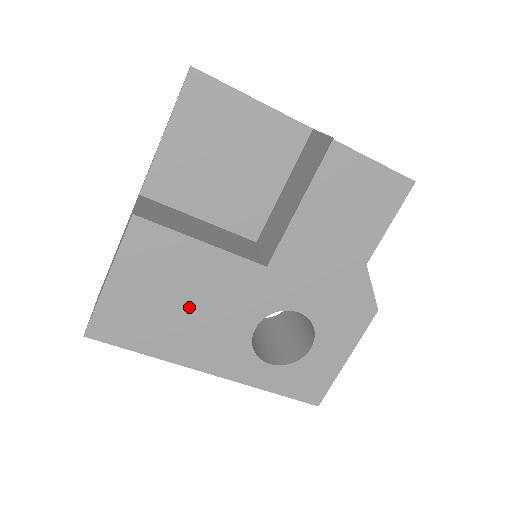
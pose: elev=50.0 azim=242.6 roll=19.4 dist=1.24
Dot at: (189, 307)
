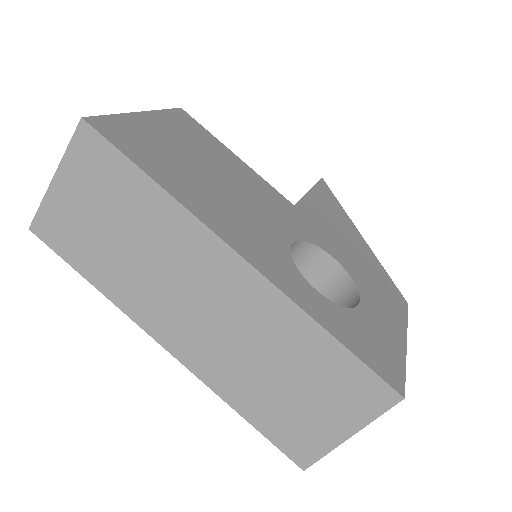
Dot at: (220, 182)
